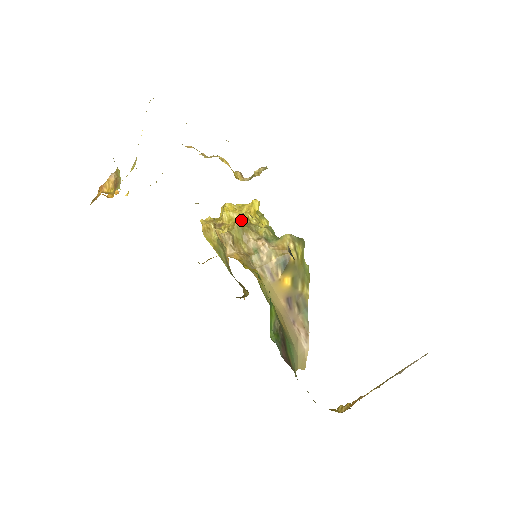
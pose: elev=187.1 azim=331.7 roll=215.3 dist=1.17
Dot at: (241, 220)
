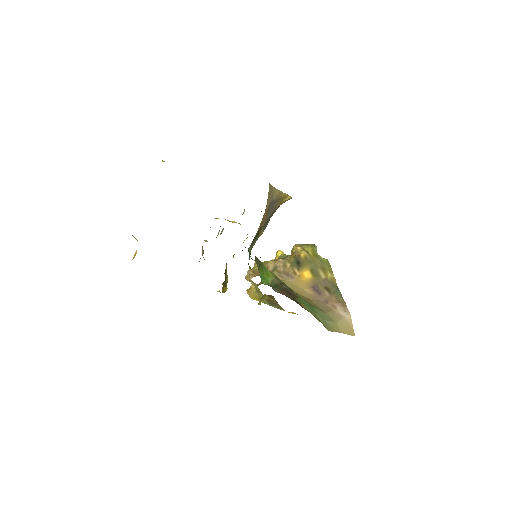
Dot at: occluded
